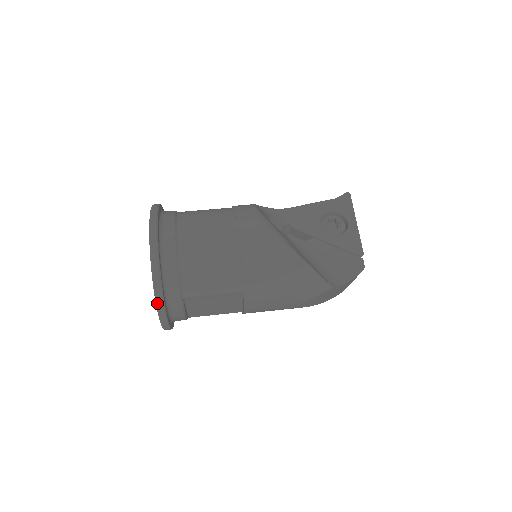
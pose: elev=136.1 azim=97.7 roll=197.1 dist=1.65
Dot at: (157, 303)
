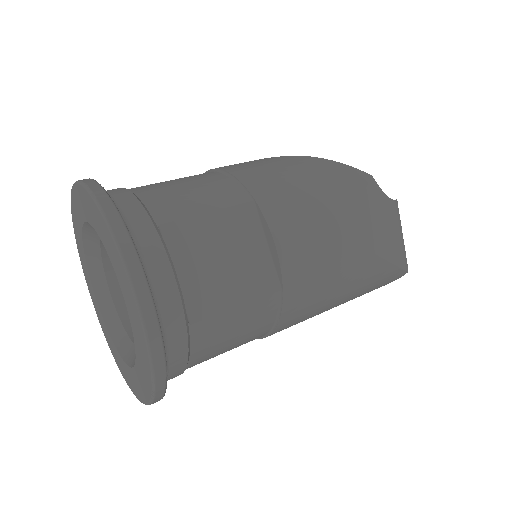
Dot at: (107, 218)
